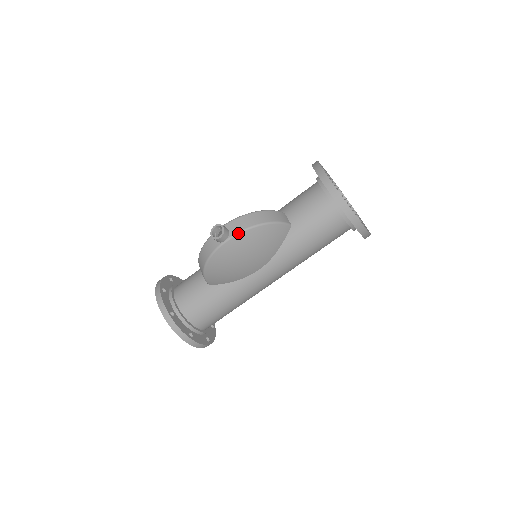
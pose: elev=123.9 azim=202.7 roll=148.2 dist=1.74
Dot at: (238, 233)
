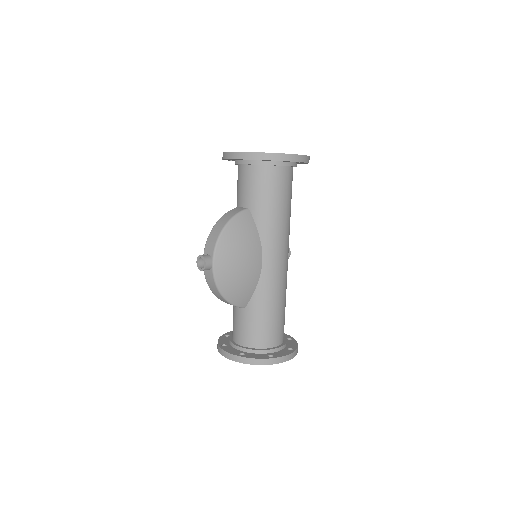
Dot at: (215, 249)
